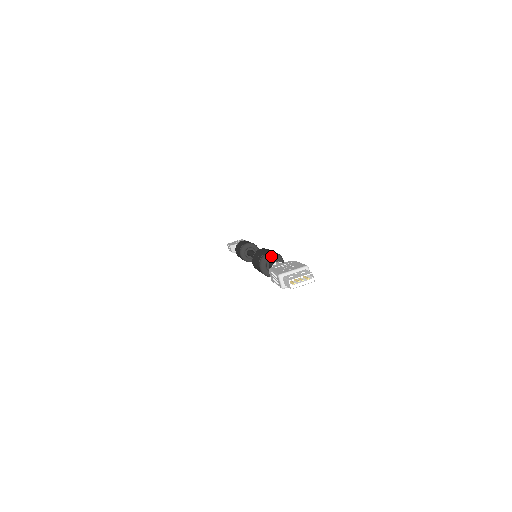
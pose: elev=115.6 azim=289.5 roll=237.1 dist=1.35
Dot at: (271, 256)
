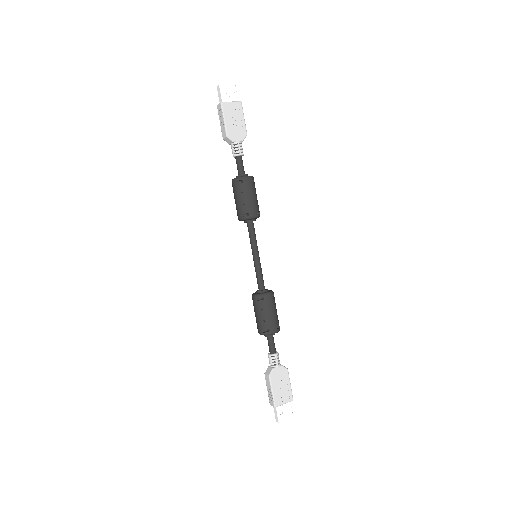
Dot at: occluded
